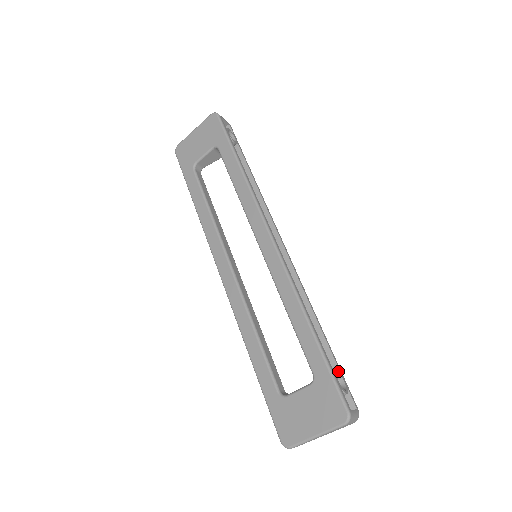
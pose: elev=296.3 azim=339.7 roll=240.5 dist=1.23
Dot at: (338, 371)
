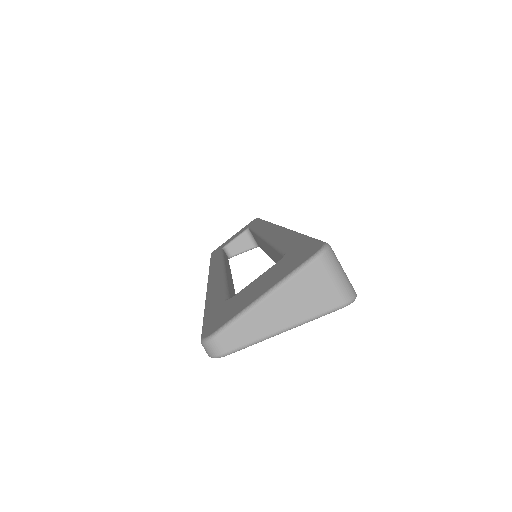
Dot at: occluded
